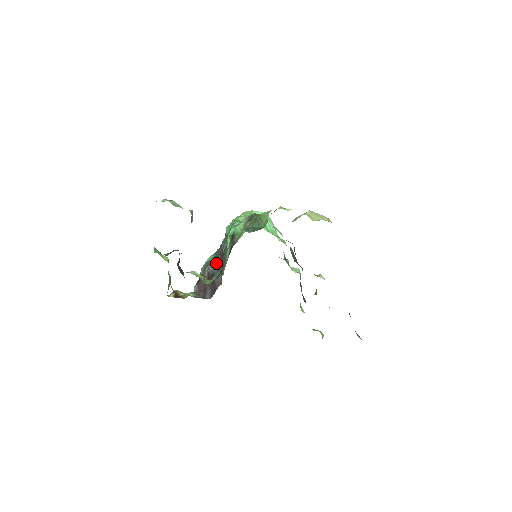
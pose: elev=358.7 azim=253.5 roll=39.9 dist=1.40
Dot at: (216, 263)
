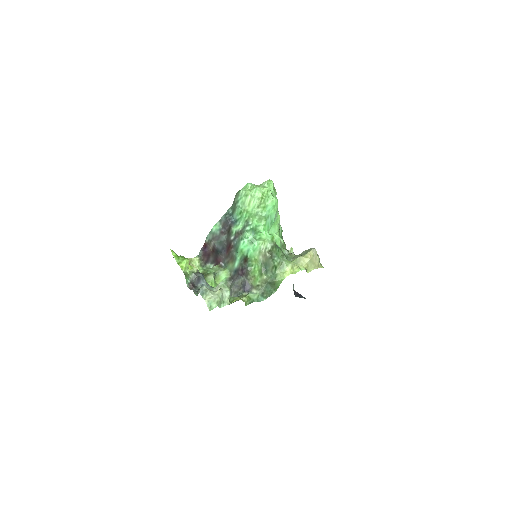
Dot at: (222, 243)
